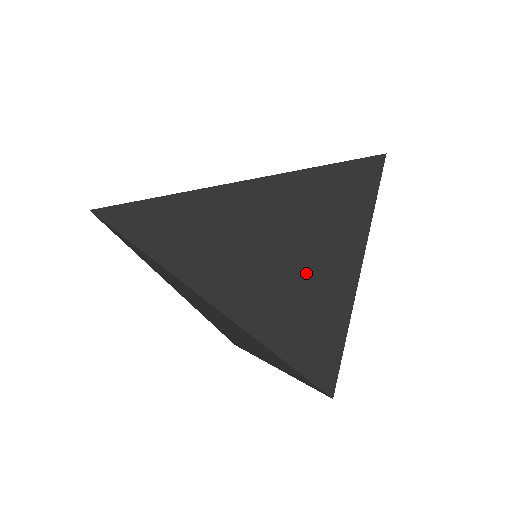
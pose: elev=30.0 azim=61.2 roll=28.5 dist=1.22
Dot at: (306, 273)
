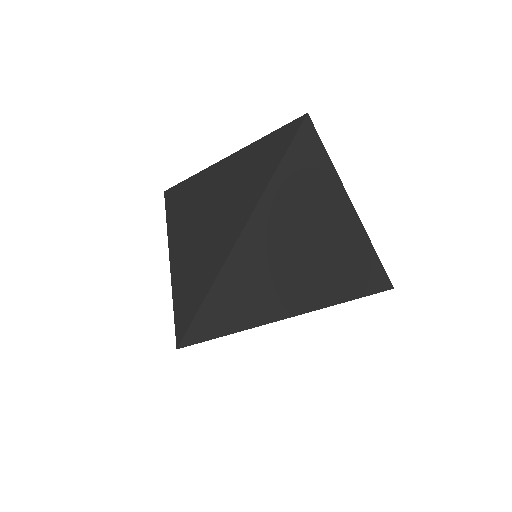
Dot at: occluded
